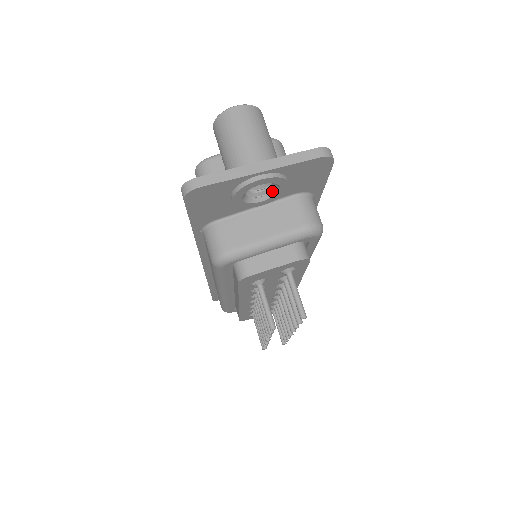
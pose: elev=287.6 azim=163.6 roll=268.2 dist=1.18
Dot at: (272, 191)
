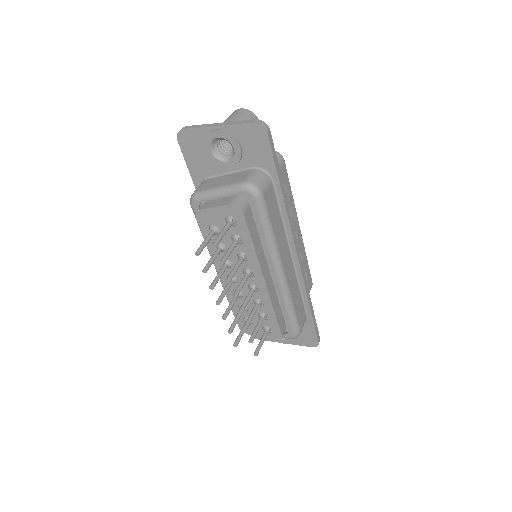
Dot at: (234, 155)
